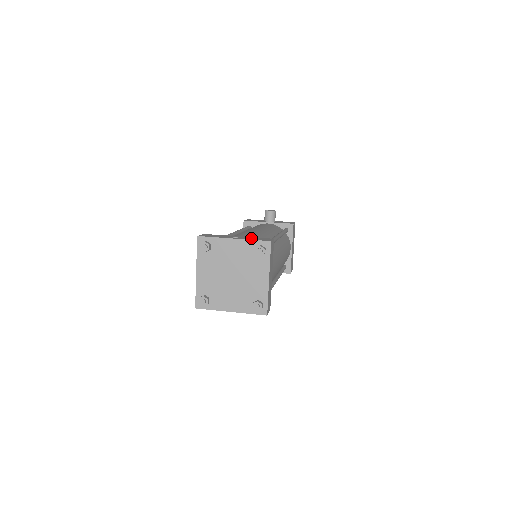
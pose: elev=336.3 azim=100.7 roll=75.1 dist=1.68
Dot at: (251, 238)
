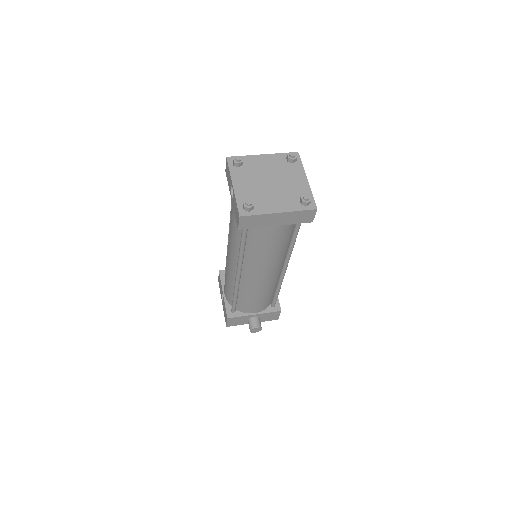
Dot at: occluded
